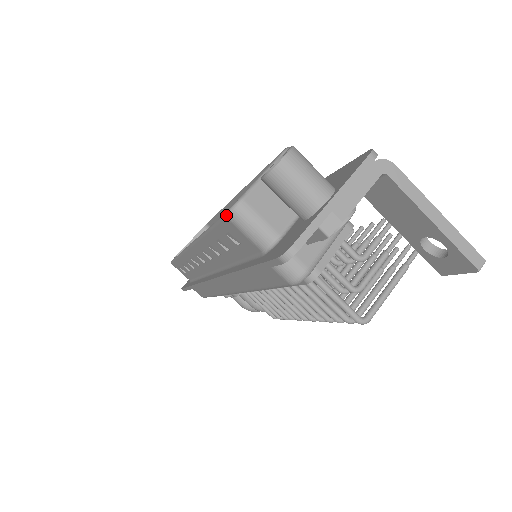
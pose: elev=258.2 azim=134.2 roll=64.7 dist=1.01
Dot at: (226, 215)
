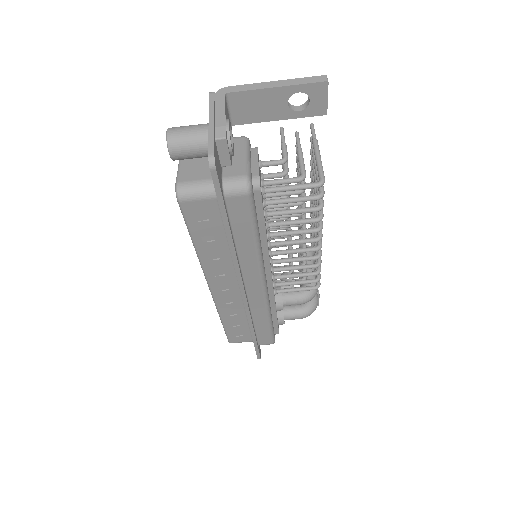
Dot at: (178, 200)
